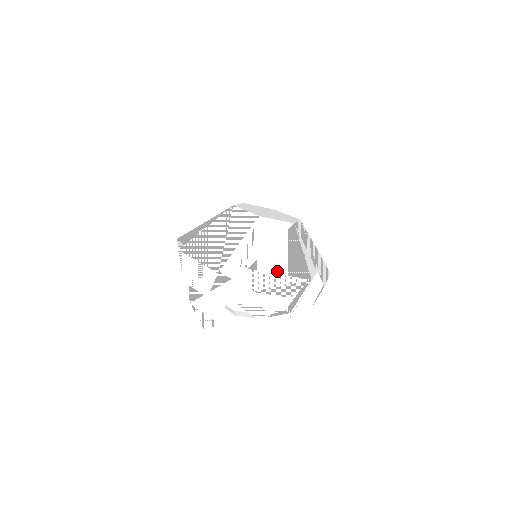
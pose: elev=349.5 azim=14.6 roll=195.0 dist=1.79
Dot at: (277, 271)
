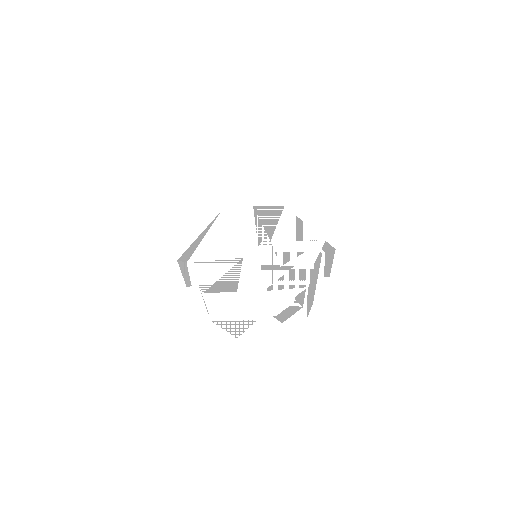
Dot at: (295, 239)
